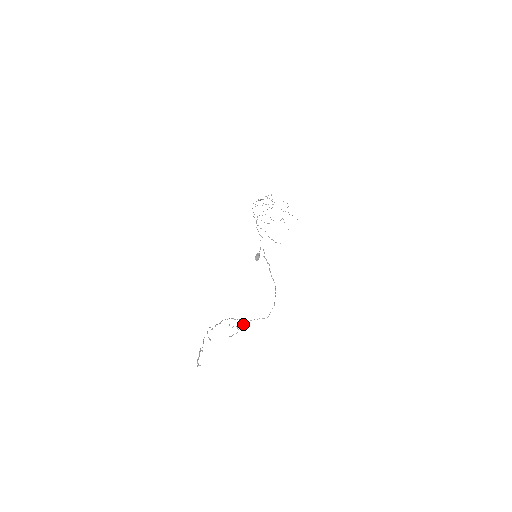
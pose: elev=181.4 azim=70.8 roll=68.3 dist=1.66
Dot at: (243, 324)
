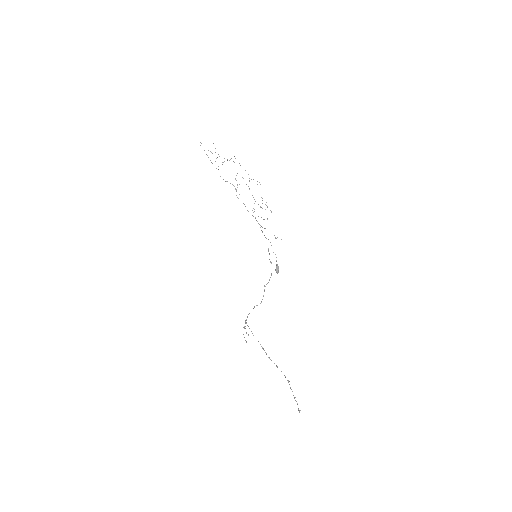
Dot at: occluded
